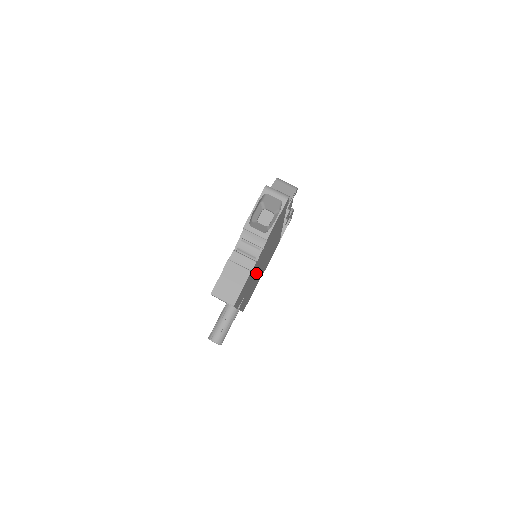
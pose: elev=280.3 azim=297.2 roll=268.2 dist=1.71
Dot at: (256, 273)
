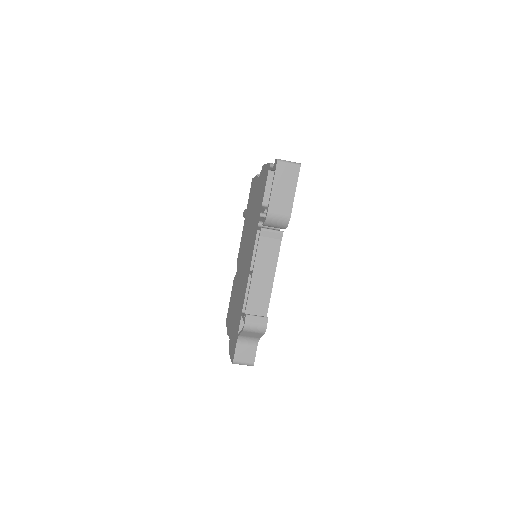
Dot at: occluded
